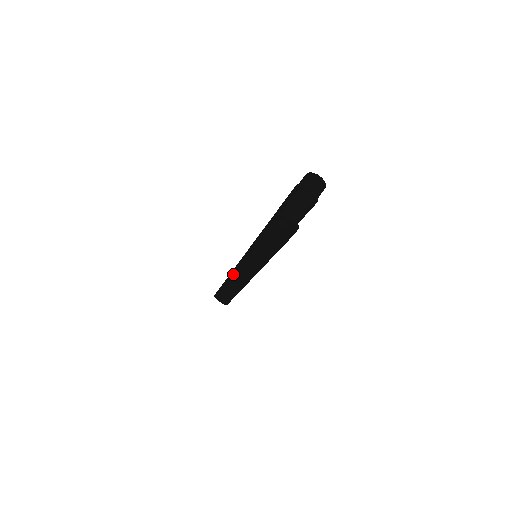
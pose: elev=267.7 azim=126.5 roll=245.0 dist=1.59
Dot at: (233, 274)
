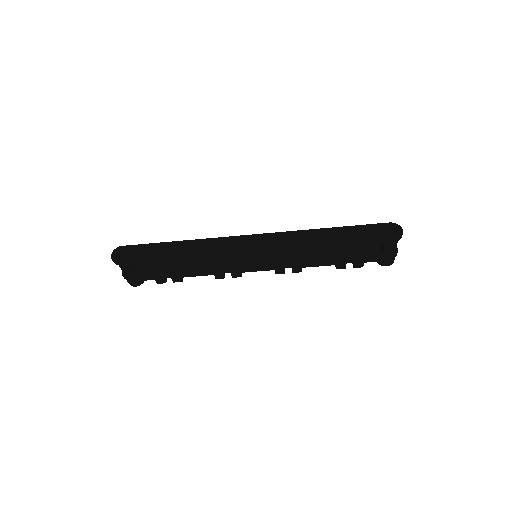
Dot at: (229, 239)
